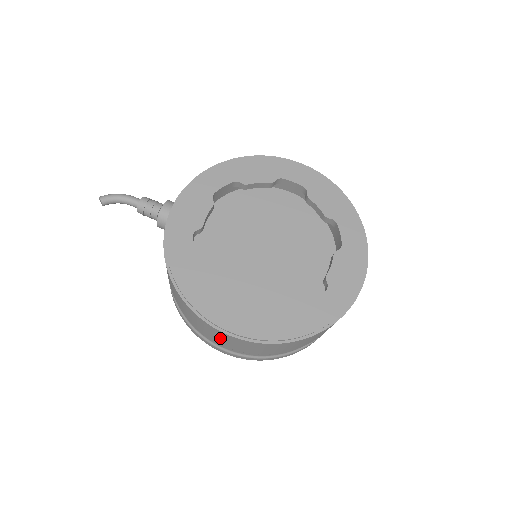
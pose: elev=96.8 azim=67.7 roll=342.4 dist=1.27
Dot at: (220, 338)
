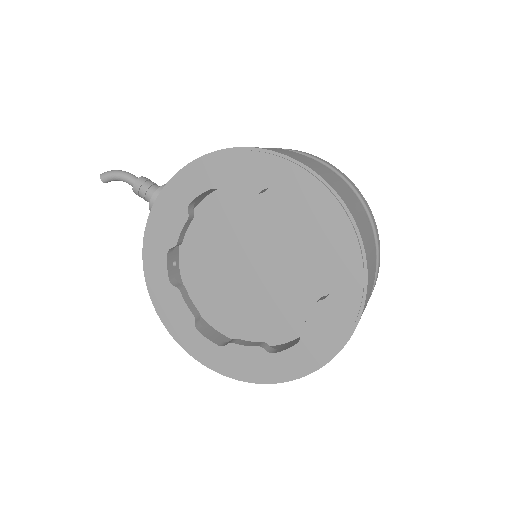
Dot at: occluded
